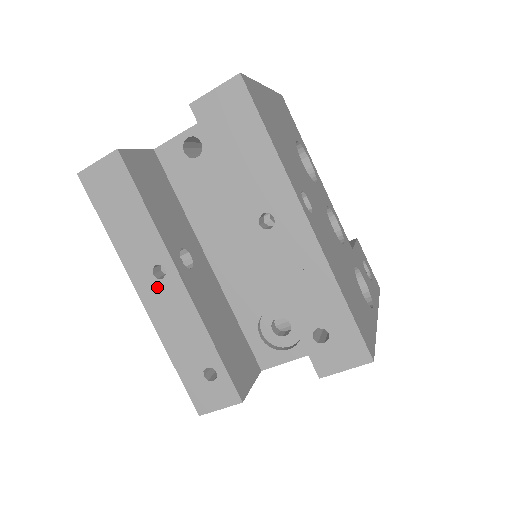
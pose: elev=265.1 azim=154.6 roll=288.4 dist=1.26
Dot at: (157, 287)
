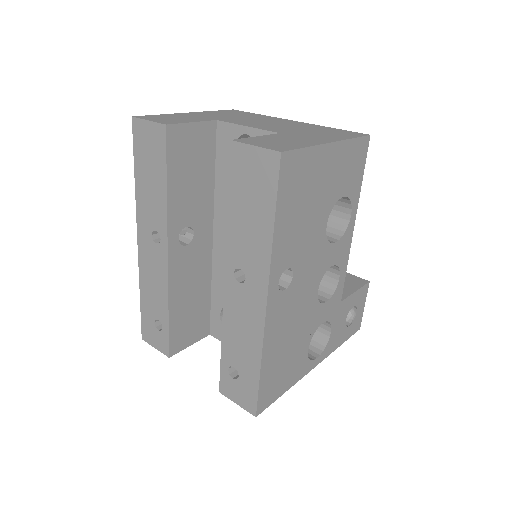
Dot at: (151, 245)
